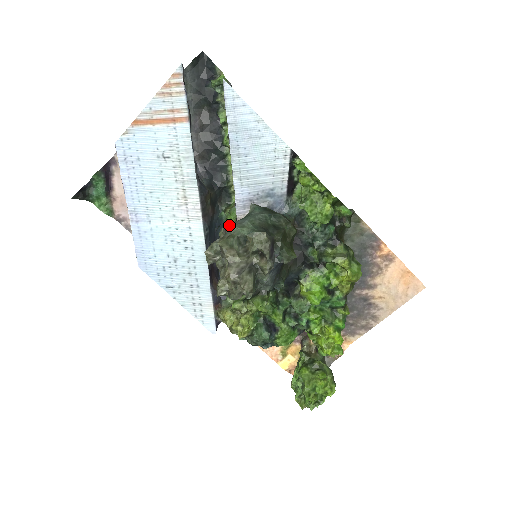
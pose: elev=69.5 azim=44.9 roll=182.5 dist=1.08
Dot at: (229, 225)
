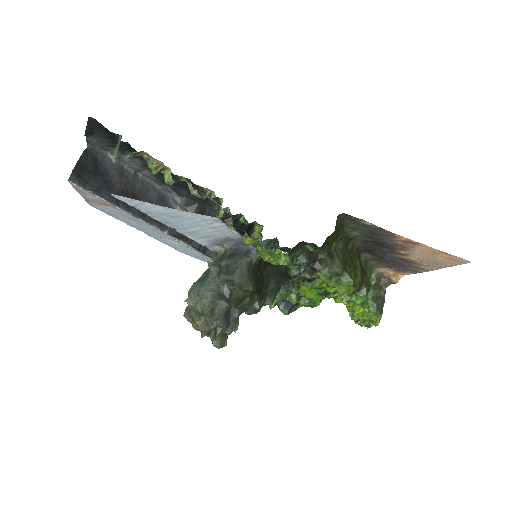
Dot at: (187, 300)
